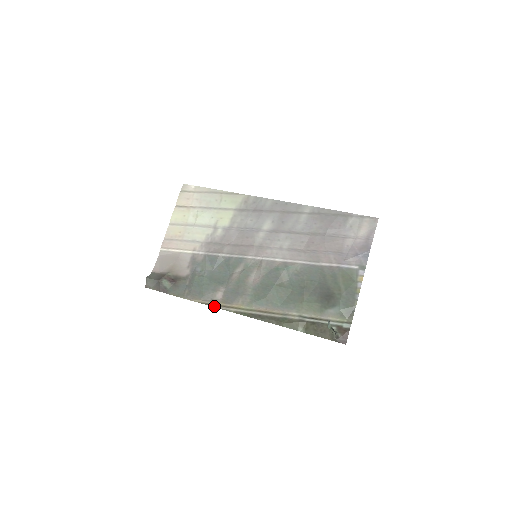
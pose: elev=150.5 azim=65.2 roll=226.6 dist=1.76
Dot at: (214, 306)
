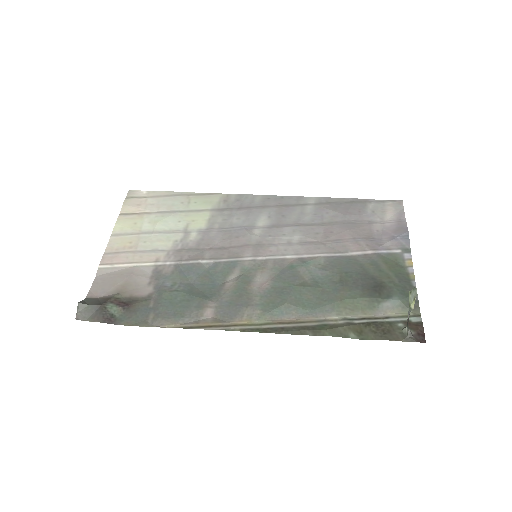
Dot at: (203, 328)
